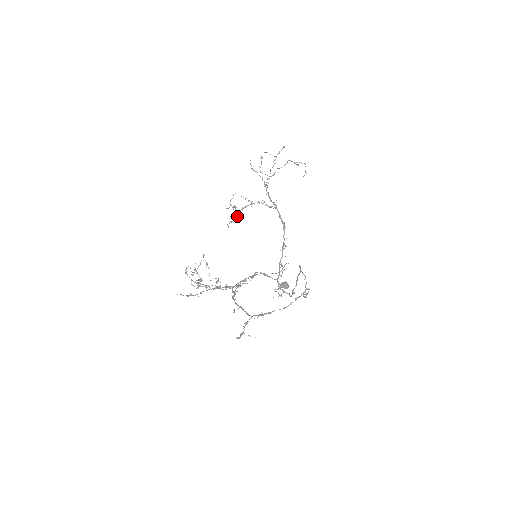
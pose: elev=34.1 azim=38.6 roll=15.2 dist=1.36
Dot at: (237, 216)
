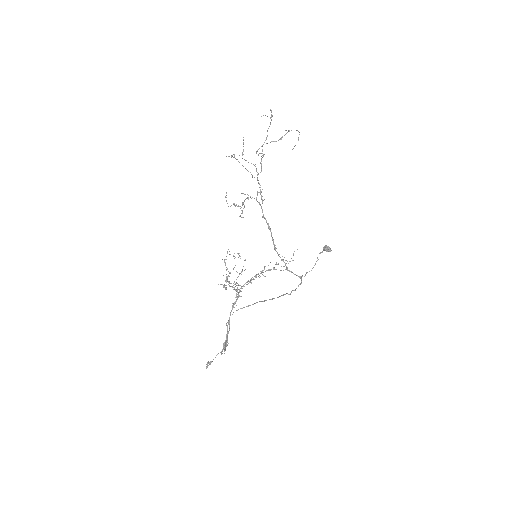
Dot at: occluded
